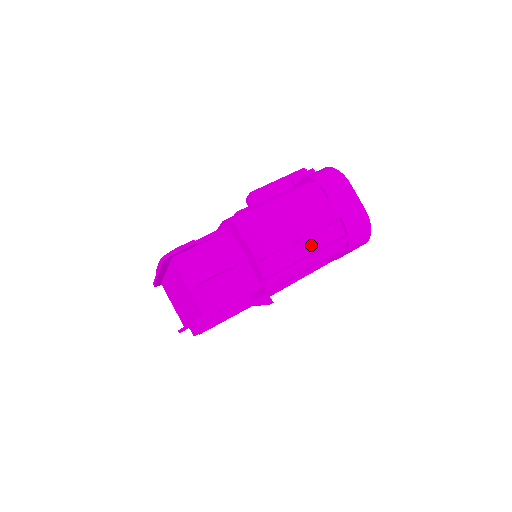
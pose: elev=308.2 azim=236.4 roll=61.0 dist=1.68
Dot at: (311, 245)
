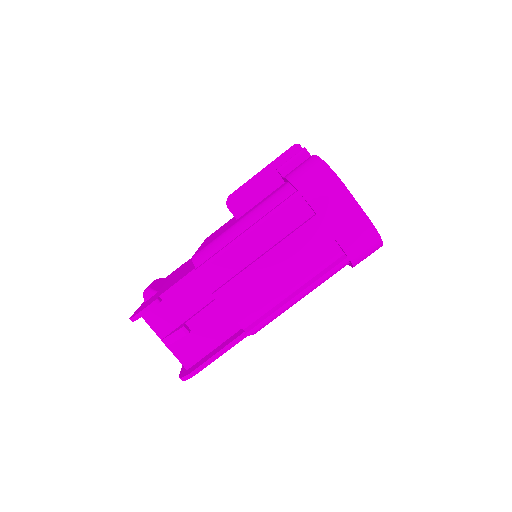
Dot at: (298, 279)
